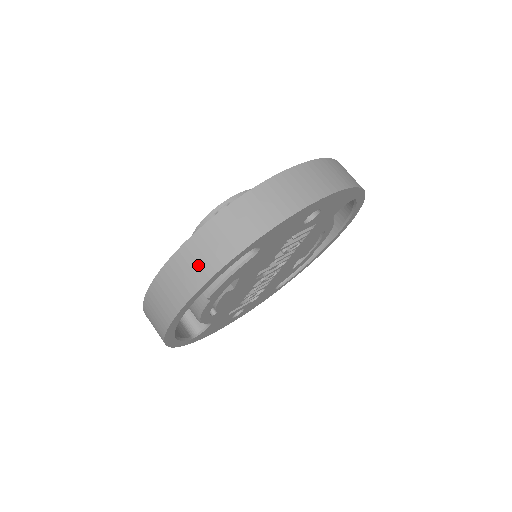
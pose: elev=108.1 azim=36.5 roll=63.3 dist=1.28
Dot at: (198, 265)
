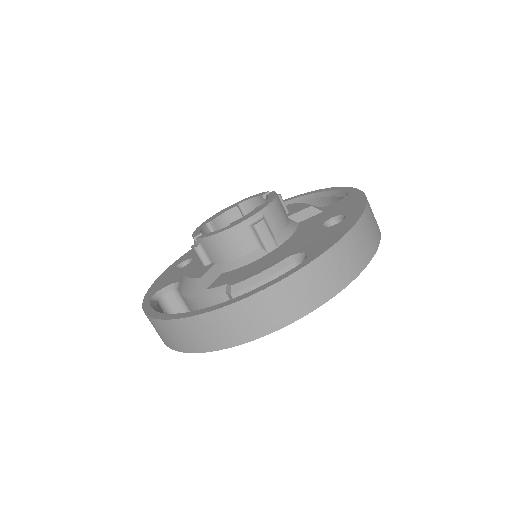
Dot at: (276, 312)
